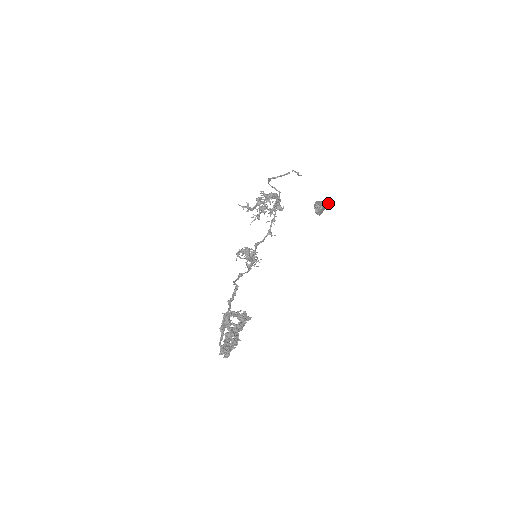
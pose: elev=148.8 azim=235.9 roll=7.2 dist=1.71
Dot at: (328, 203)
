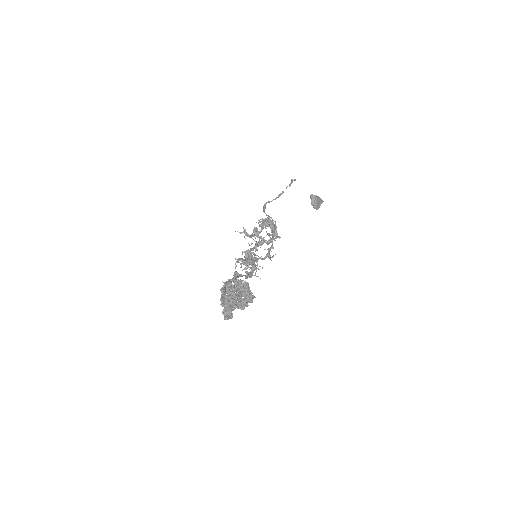
Dot at: (323, 201)
